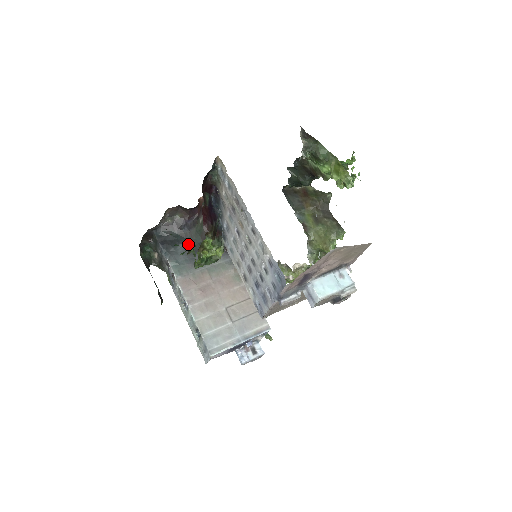
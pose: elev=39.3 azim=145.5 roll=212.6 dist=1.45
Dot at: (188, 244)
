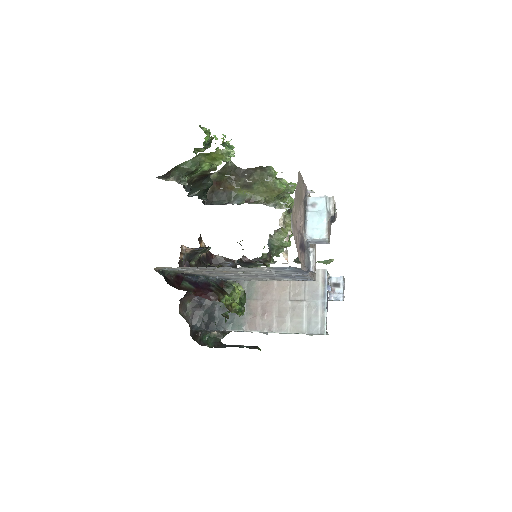
Dot at: (217, 305)
